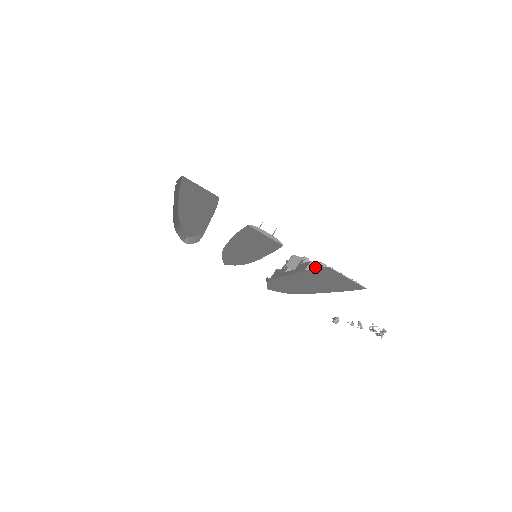
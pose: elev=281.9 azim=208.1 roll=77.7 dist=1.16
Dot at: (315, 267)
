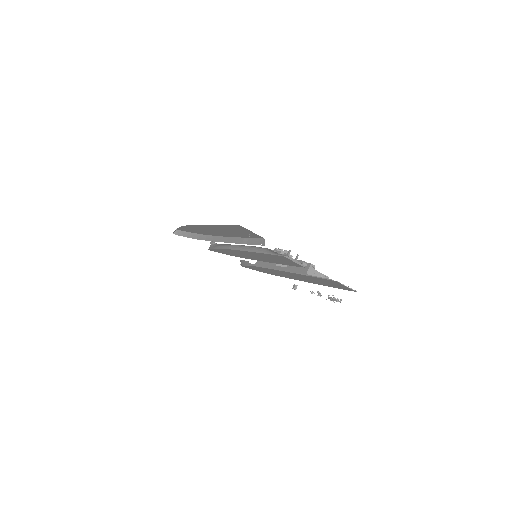
Dot at: (312, 271)
